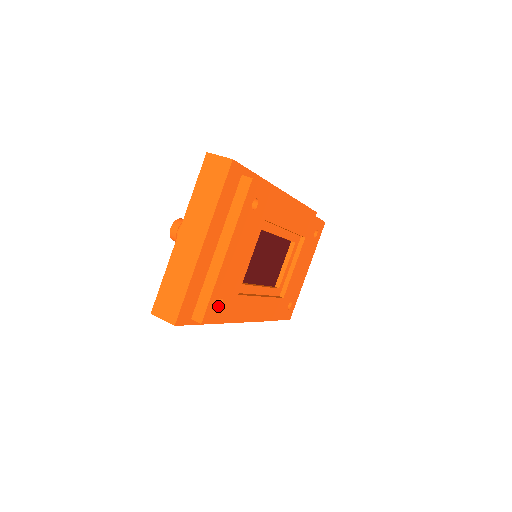
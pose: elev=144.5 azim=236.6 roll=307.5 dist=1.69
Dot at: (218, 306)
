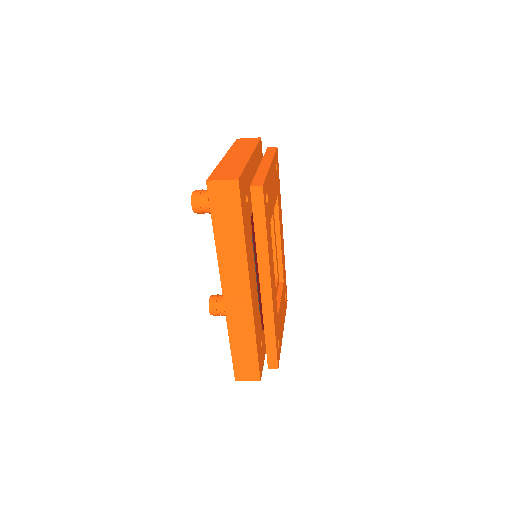
Dot at: occluded
